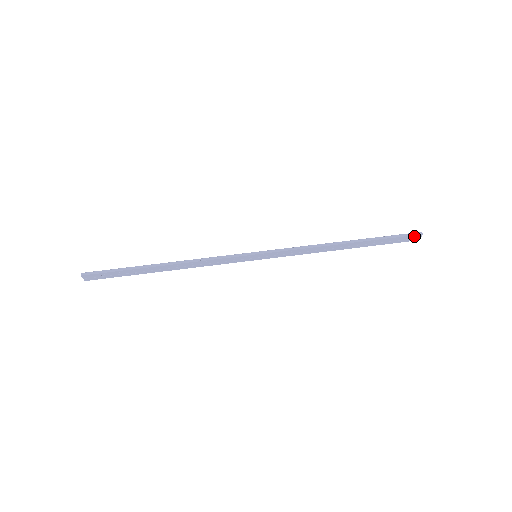
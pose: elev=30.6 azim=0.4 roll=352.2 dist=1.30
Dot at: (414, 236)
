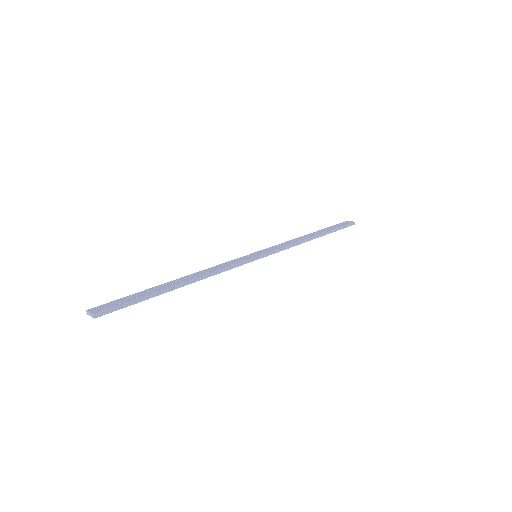
Dot at: (350, 225)
